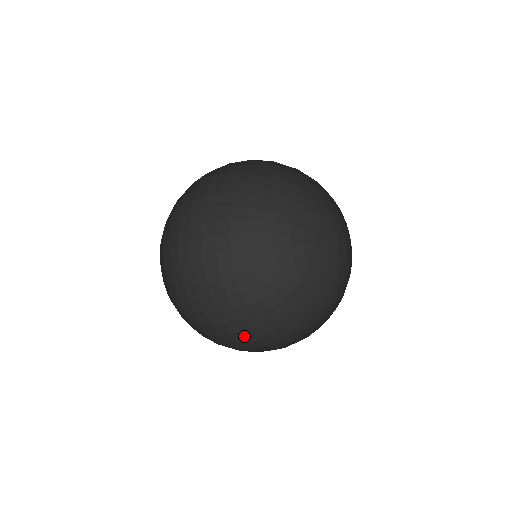
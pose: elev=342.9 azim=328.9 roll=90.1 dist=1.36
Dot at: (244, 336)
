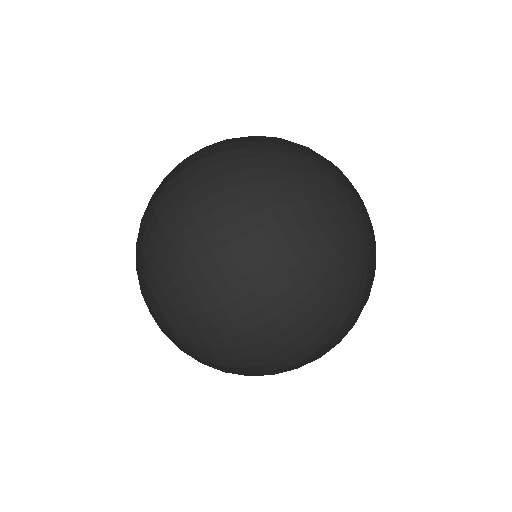
Dot at: occluded
